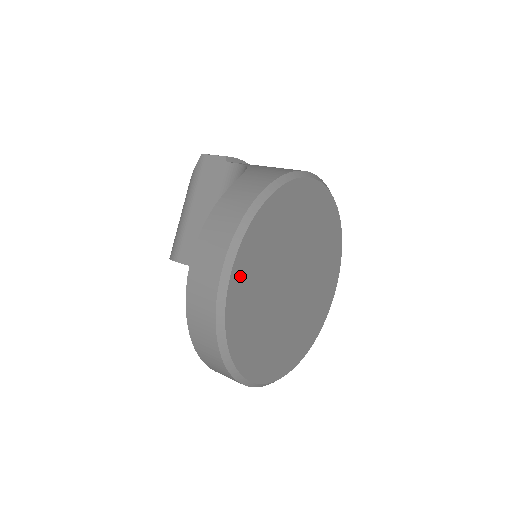
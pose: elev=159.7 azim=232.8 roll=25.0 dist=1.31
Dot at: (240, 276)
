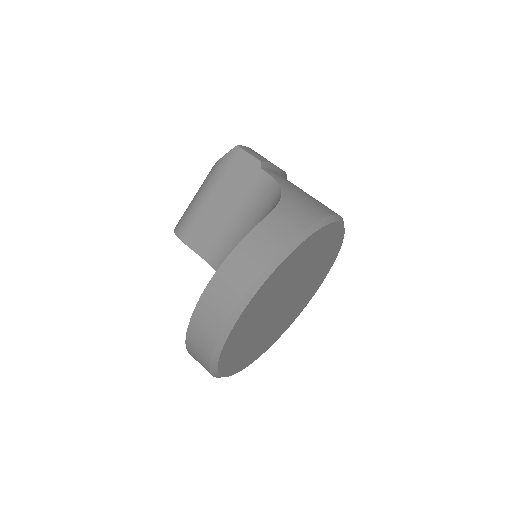
Dot at: (250, 309)
